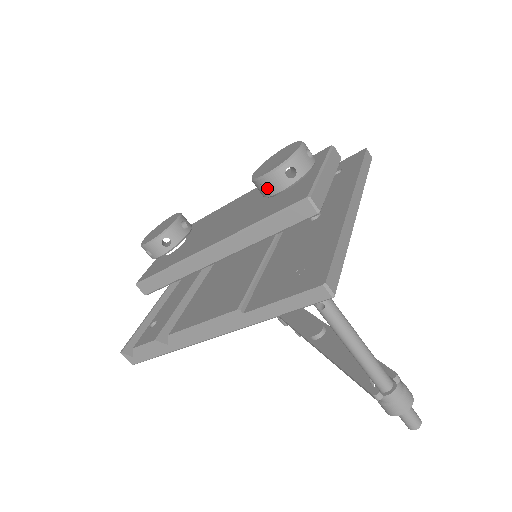
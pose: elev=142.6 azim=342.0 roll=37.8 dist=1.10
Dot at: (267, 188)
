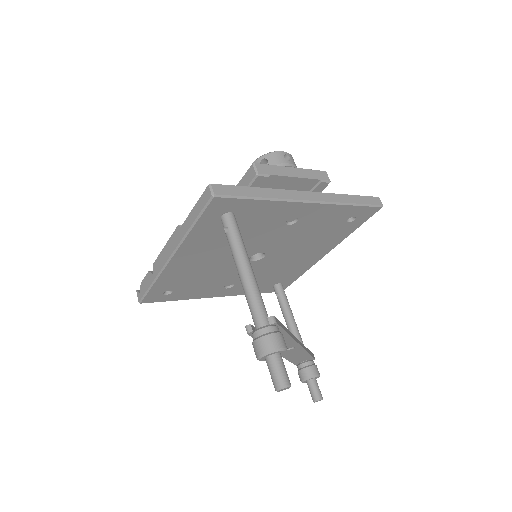
Dot at: occluded
